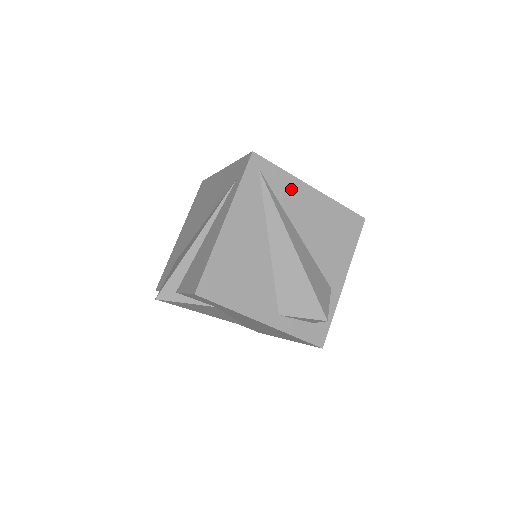
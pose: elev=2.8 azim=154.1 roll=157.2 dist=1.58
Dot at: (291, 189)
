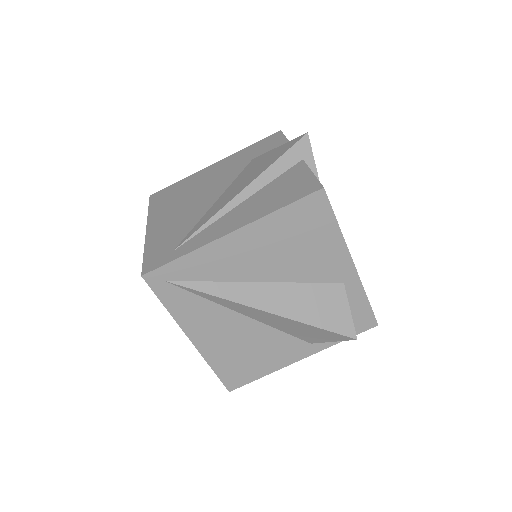
Dot at: (212, 260)
